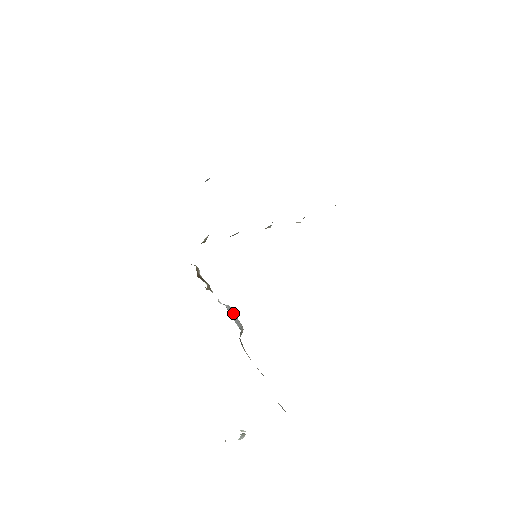
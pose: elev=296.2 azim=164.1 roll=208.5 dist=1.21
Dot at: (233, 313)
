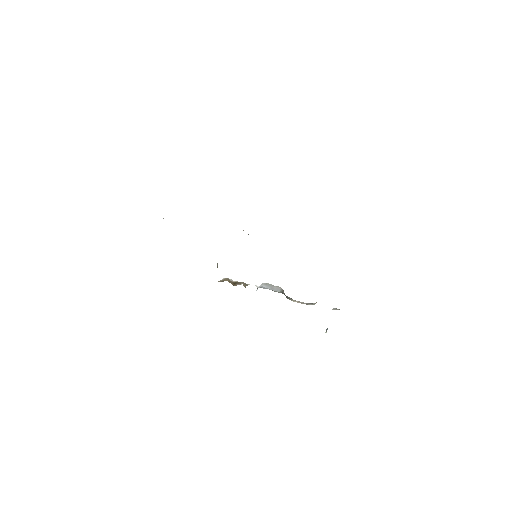
Dot at: (269, 285)
